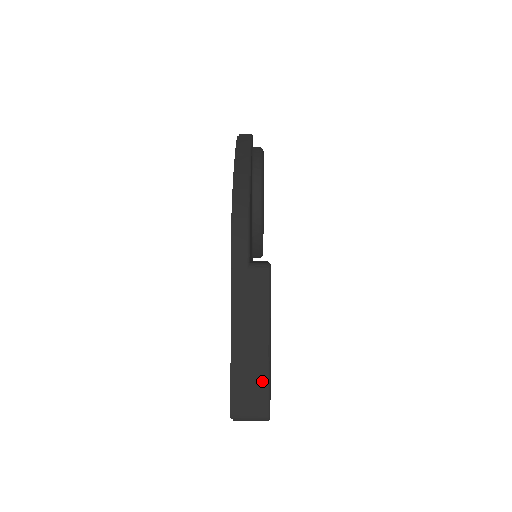
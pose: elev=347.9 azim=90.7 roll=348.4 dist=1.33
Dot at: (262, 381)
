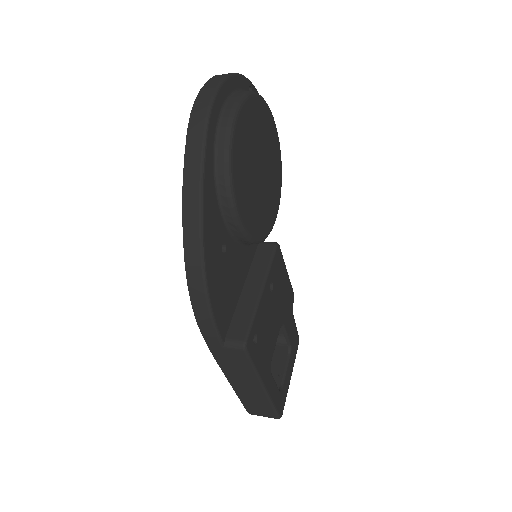
Dot at: (266, 405)
